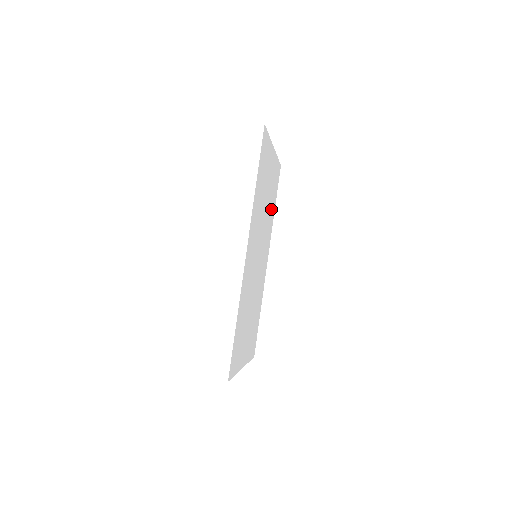
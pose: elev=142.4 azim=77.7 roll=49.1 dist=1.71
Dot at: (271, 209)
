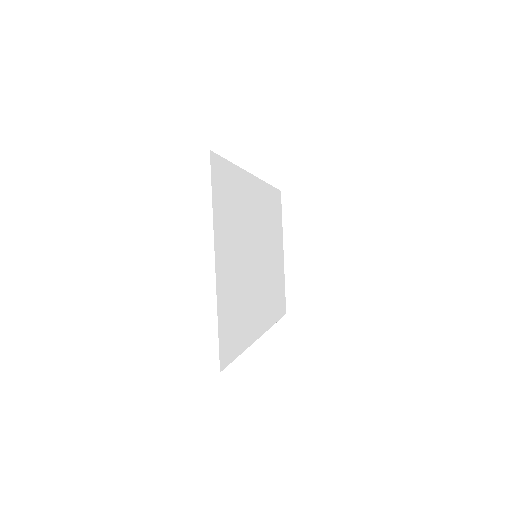
Dot at: (274, 297)
